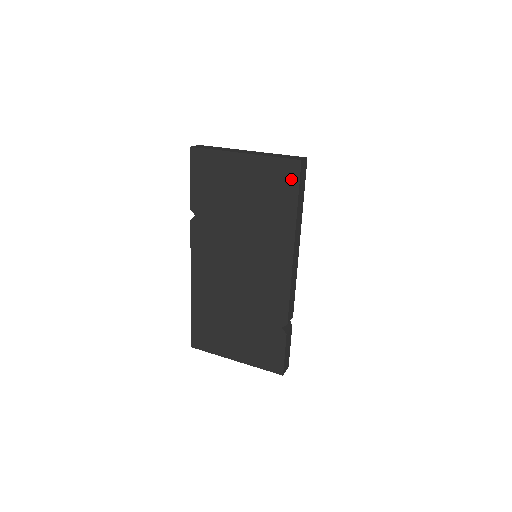
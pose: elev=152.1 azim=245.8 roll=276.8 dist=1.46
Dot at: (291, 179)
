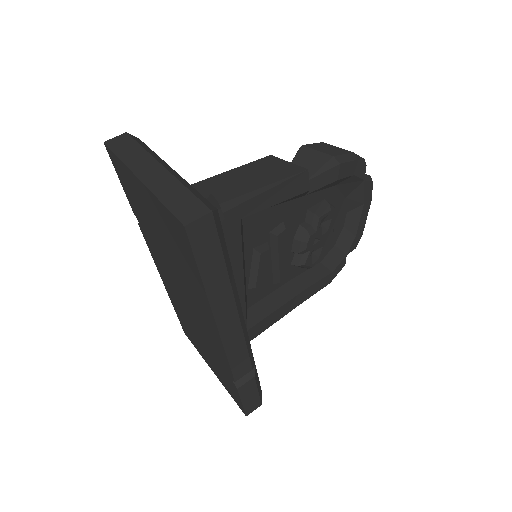
Dot at: (185, 243)
